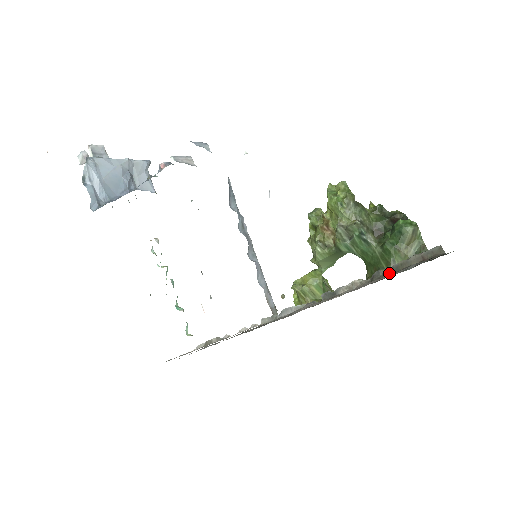
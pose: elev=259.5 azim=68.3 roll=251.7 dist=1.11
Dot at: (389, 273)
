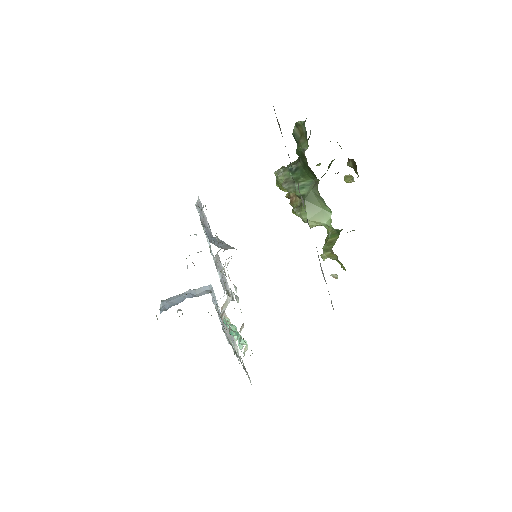
Dot at: (288, 154)
